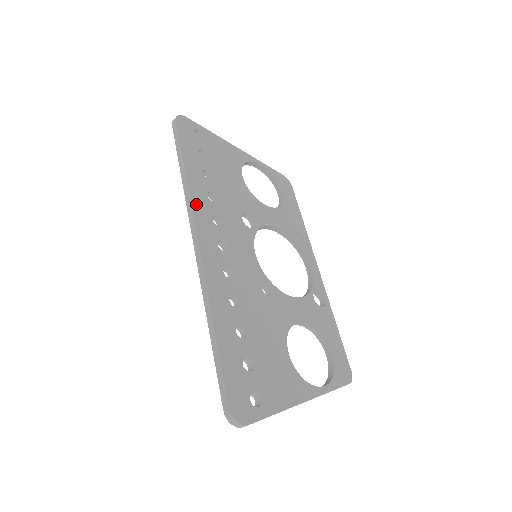
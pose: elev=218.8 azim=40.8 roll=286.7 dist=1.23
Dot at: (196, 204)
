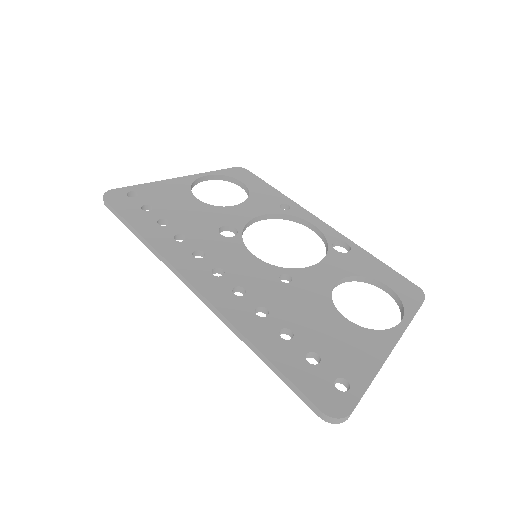
Dot at: (169, 255)
